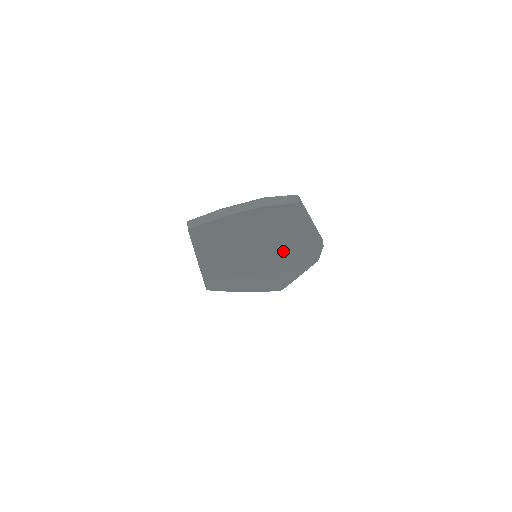
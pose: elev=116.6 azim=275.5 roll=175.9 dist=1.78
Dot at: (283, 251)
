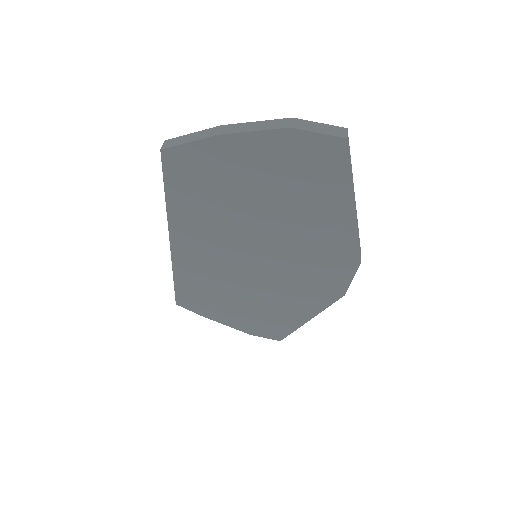
Dot at: (298, 255)
